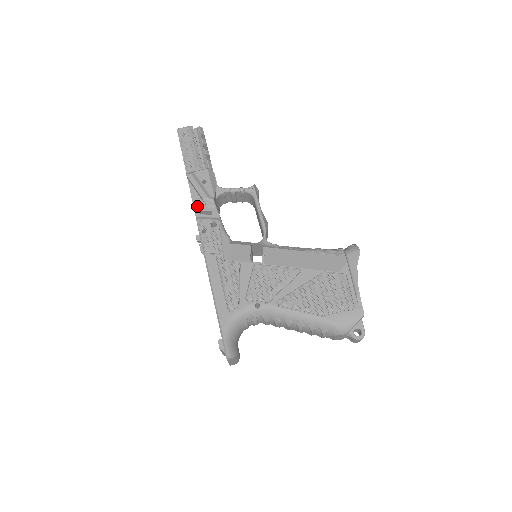
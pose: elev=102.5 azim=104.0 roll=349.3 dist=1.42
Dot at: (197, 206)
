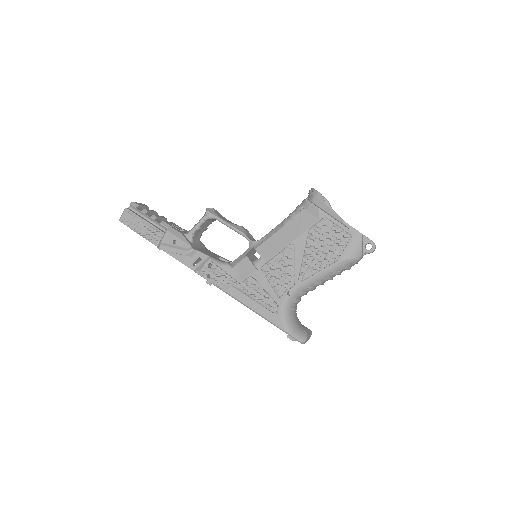
Dot at: (187, 263)
